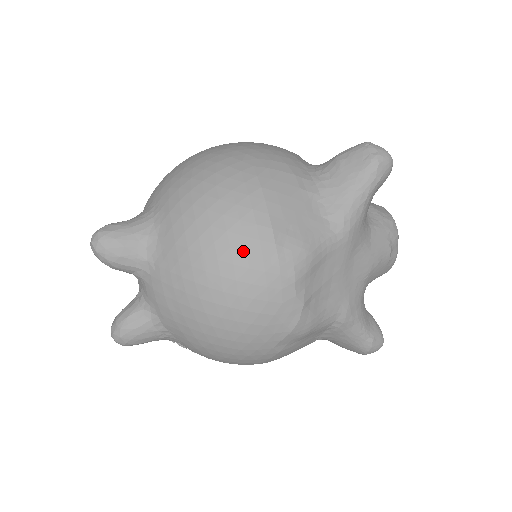
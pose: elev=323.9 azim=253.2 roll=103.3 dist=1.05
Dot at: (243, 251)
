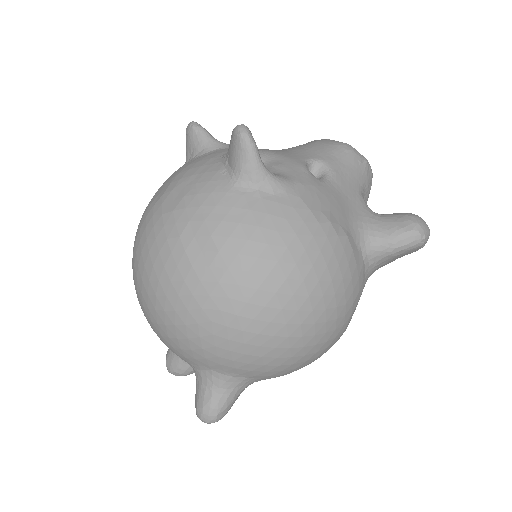
Dot at: occluded
